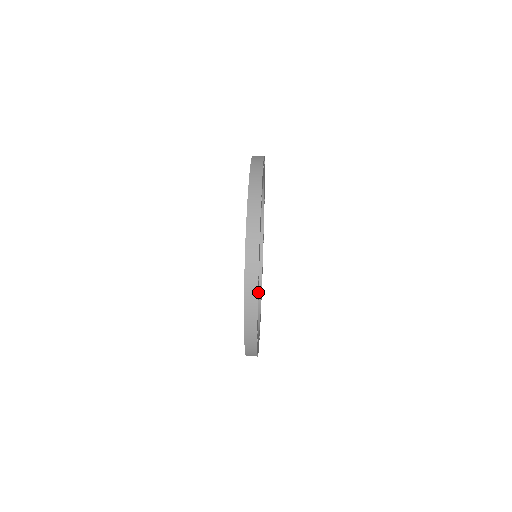
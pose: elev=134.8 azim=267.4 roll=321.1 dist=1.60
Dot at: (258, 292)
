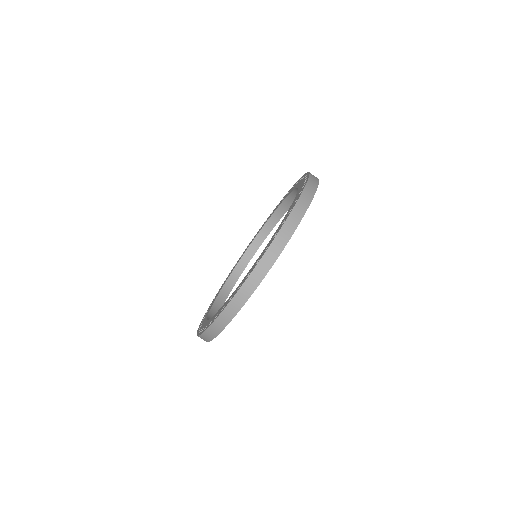
Dot at: occluded
